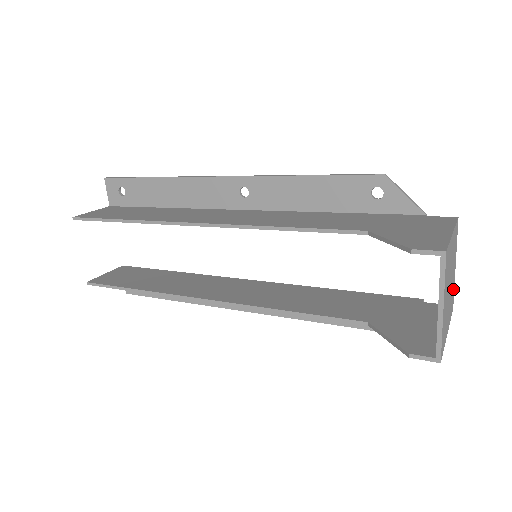
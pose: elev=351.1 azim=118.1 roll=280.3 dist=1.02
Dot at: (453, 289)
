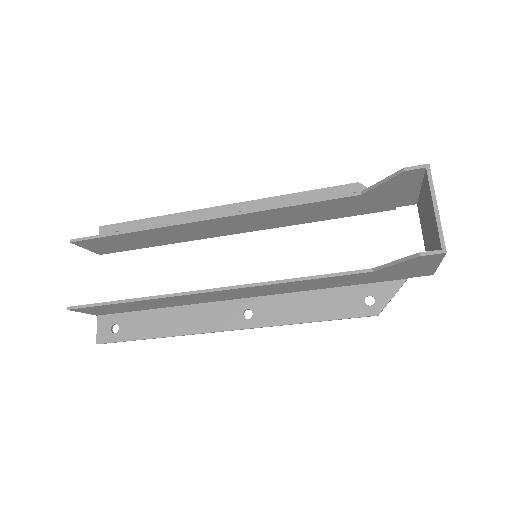
Dot at: occluded
